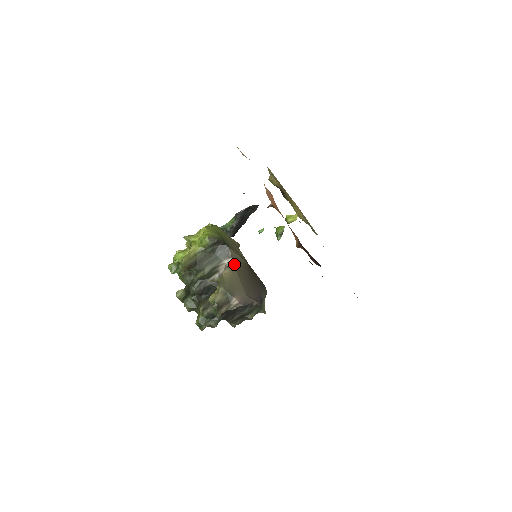
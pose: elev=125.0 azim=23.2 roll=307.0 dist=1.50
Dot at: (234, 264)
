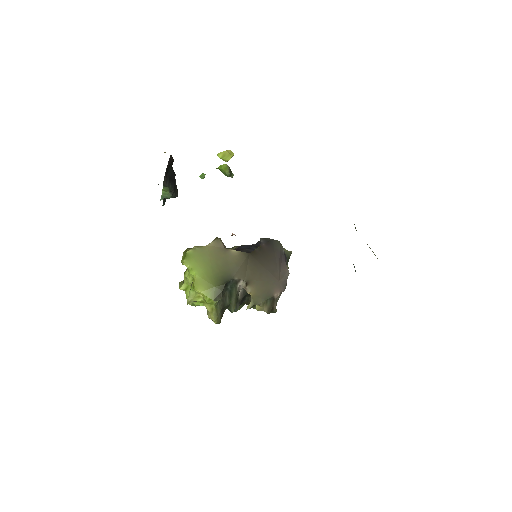
Dot at: (247, 278)
